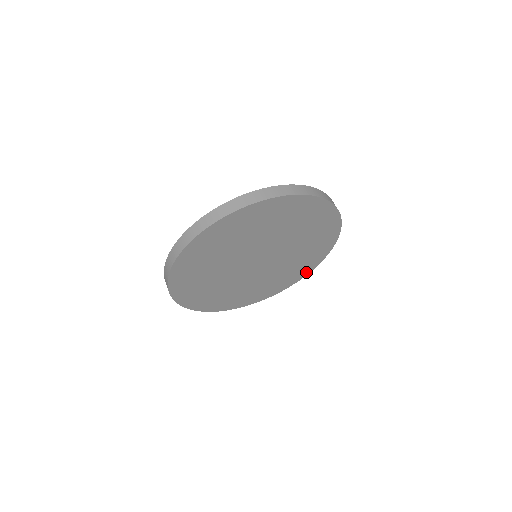
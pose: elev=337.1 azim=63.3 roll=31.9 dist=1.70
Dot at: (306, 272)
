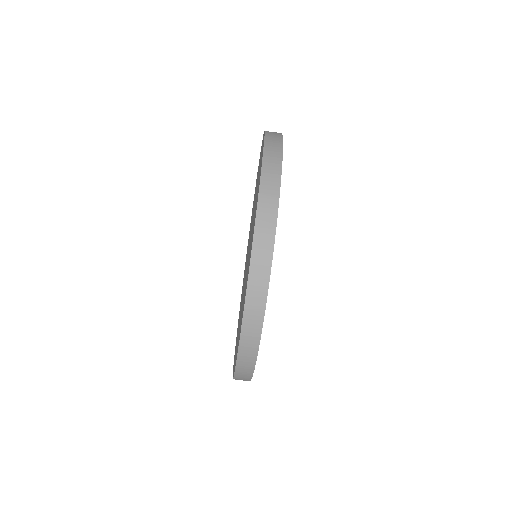
Dot at: occluded
